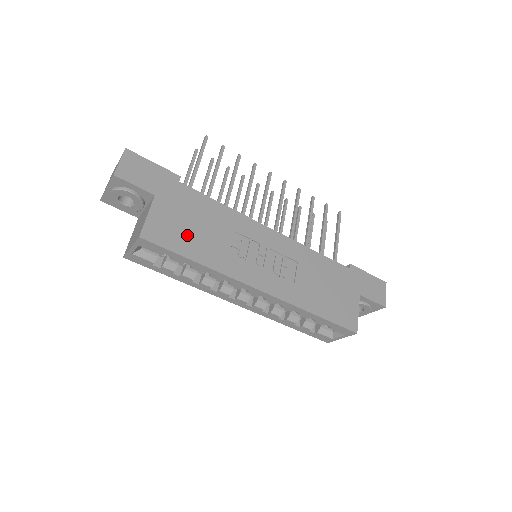
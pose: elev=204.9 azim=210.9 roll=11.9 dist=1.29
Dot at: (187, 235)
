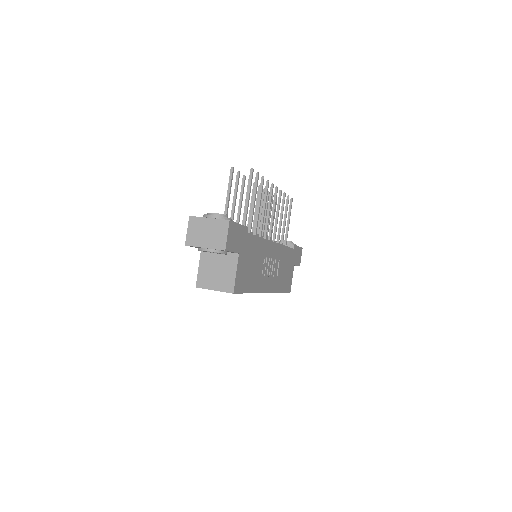
Dot at: (248, 275)
